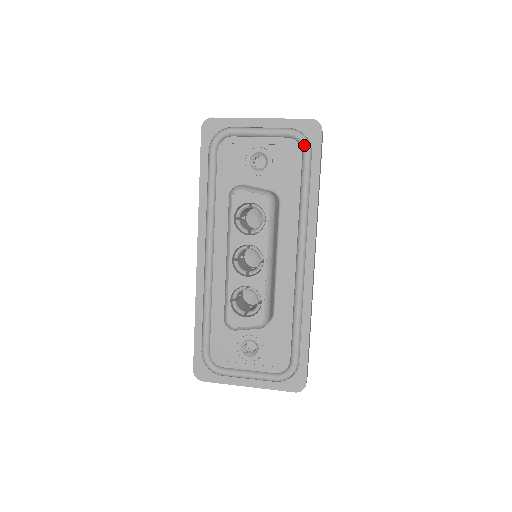
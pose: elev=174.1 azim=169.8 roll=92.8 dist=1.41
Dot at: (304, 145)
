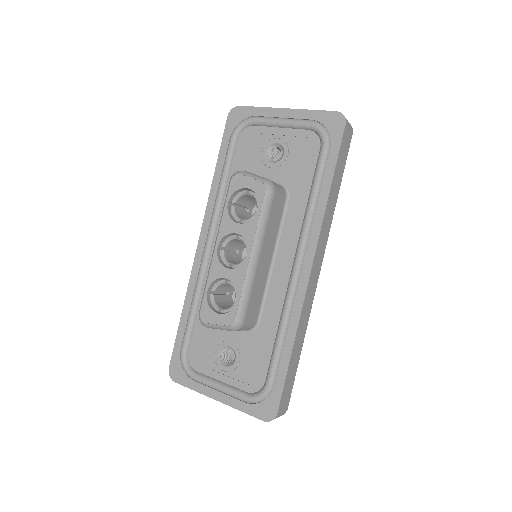
Dot at: (323, 138)
